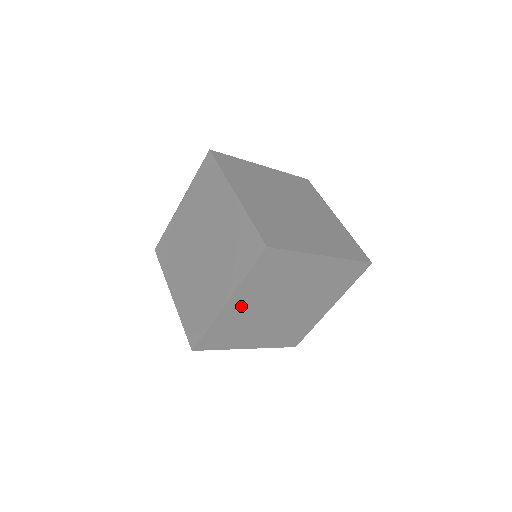
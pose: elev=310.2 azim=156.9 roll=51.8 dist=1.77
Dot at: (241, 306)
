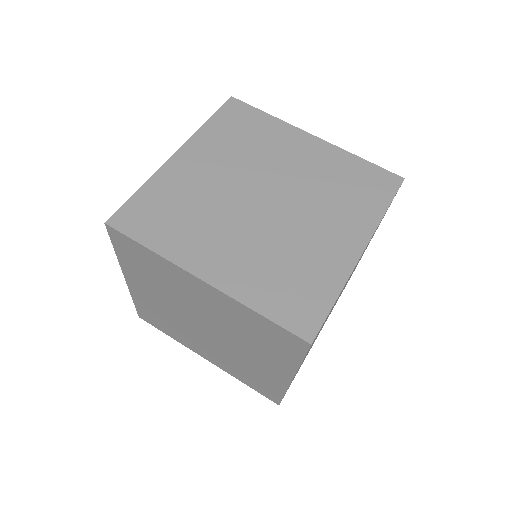
Dot at: occluded
